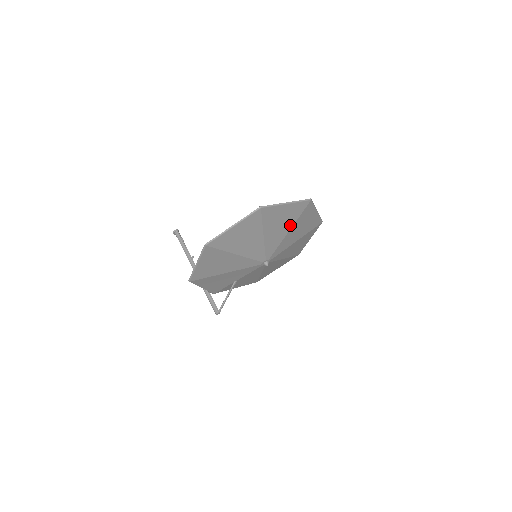
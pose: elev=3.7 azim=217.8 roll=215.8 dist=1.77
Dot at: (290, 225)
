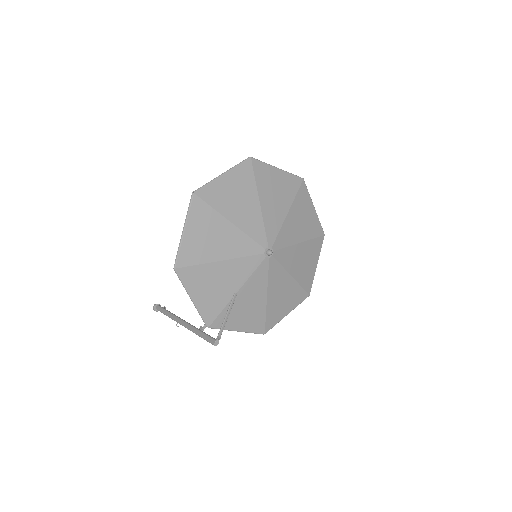
Dot at: (287, 204)
